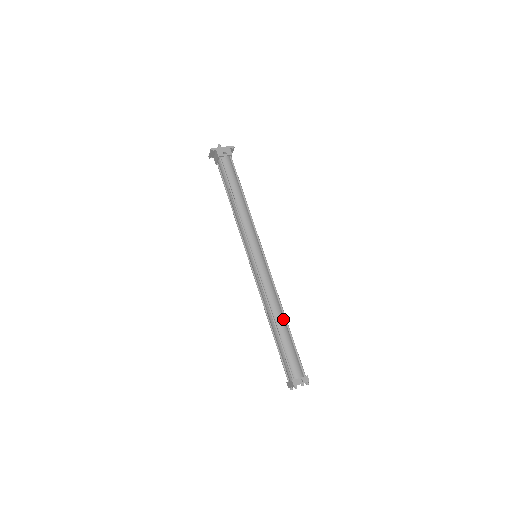
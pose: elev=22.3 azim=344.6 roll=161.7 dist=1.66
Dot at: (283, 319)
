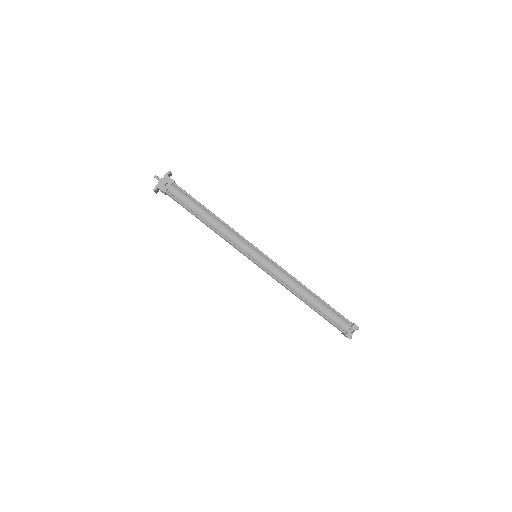
Dot at: (310, 294)
